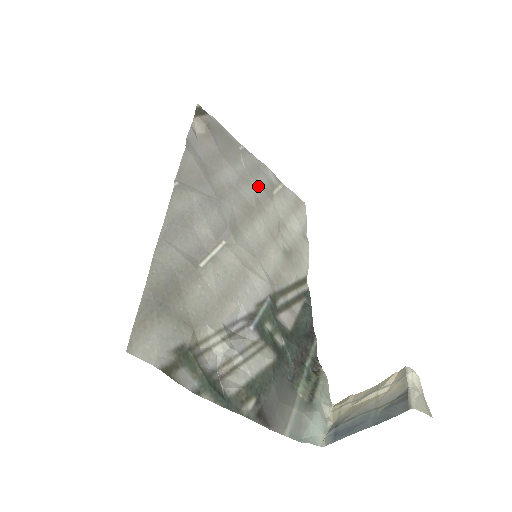
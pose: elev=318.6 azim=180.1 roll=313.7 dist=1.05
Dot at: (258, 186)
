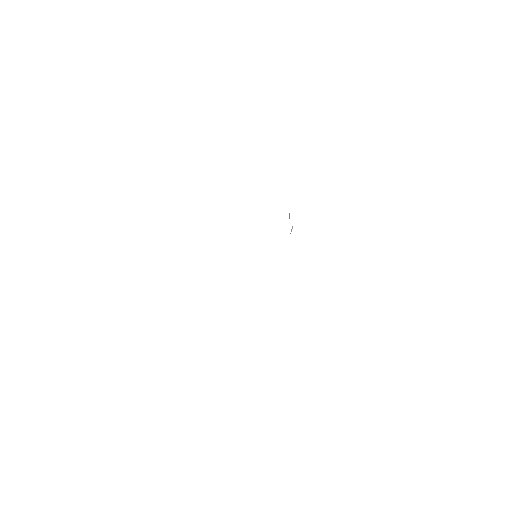
Dot at: occluded
